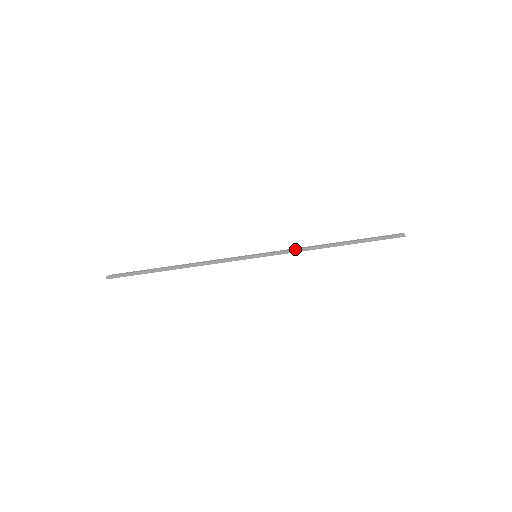
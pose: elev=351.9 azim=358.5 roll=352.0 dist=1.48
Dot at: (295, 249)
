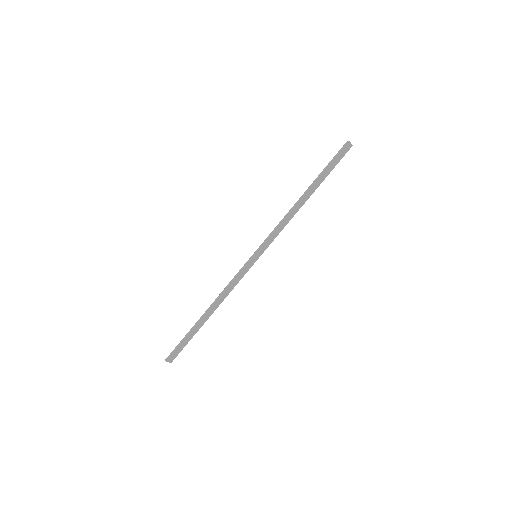
Dot at: (277, 225)
